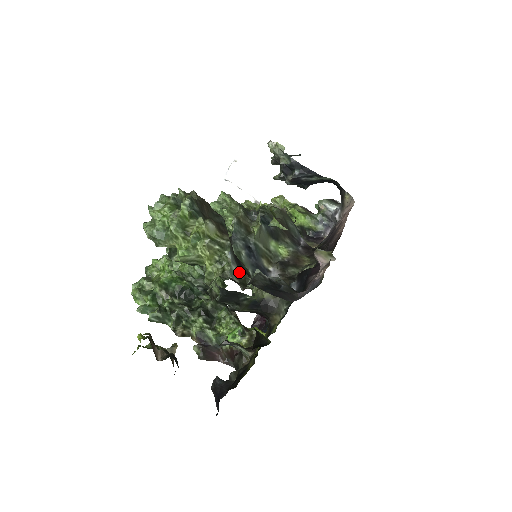
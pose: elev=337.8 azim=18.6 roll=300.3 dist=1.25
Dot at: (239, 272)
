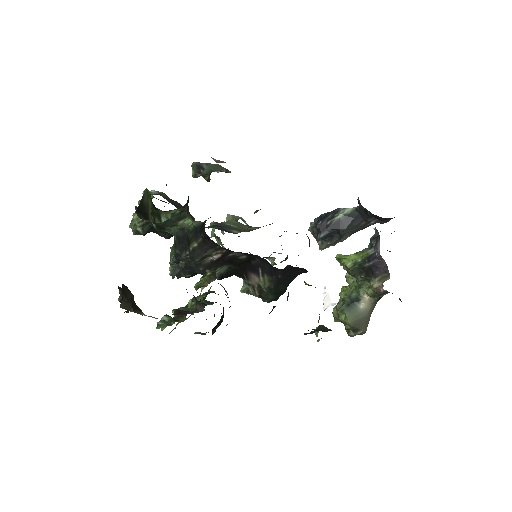
Dot at: occluded
